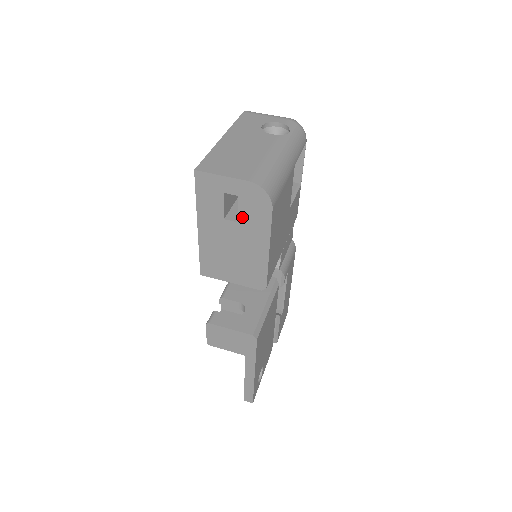
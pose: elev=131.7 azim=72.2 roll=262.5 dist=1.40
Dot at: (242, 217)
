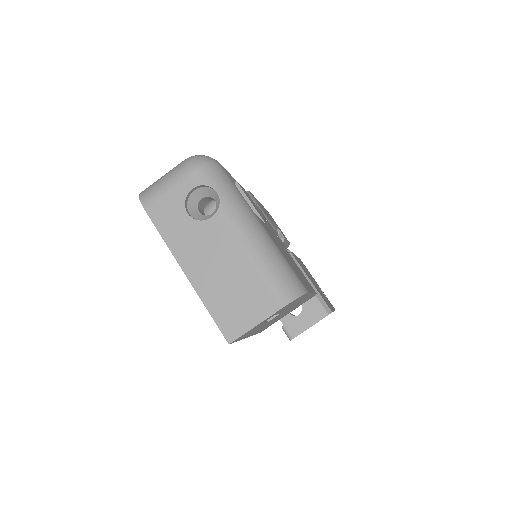
Dot at: (283, 311)
